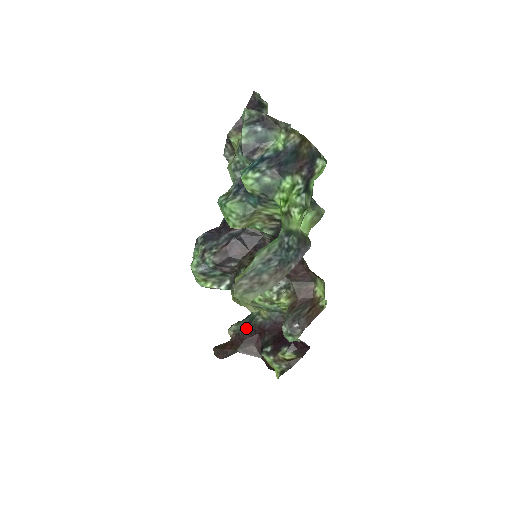
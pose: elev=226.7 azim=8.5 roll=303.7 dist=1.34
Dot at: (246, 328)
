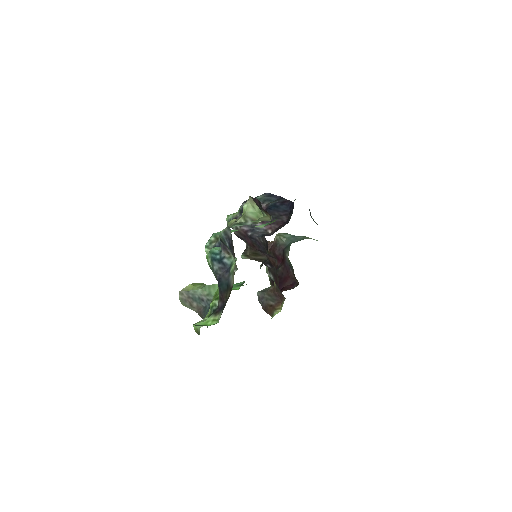
Dot at: (281, 247)
